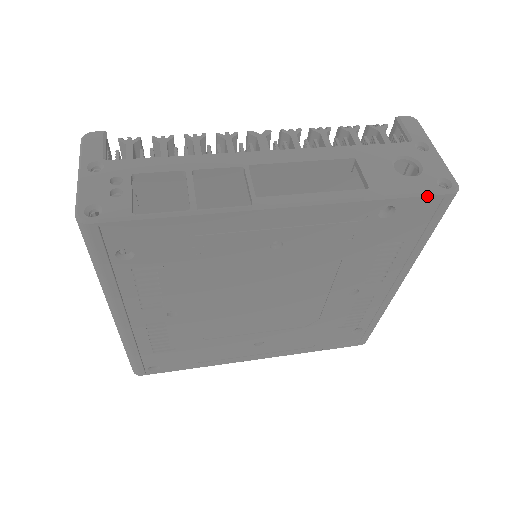
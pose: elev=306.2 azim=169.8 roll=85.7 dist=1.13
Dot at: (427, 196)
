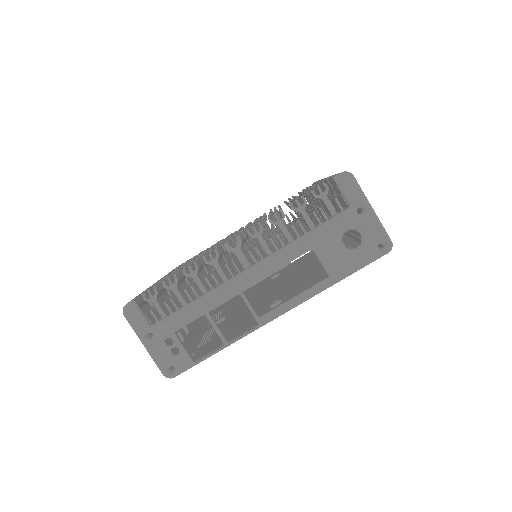
Dot at: occluded
